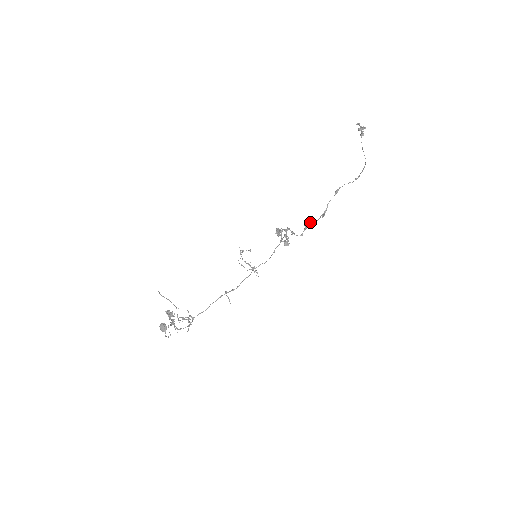
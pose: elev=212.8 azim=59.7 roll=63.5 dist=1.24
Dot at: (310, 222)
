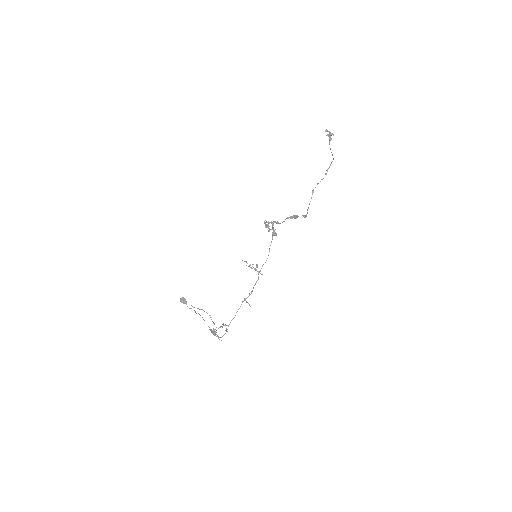
Dot at: occluded
